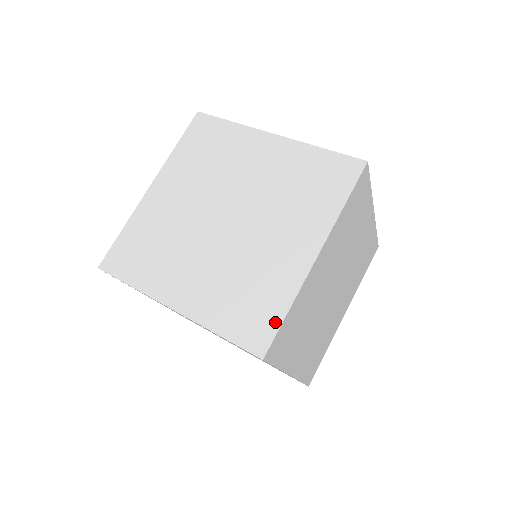
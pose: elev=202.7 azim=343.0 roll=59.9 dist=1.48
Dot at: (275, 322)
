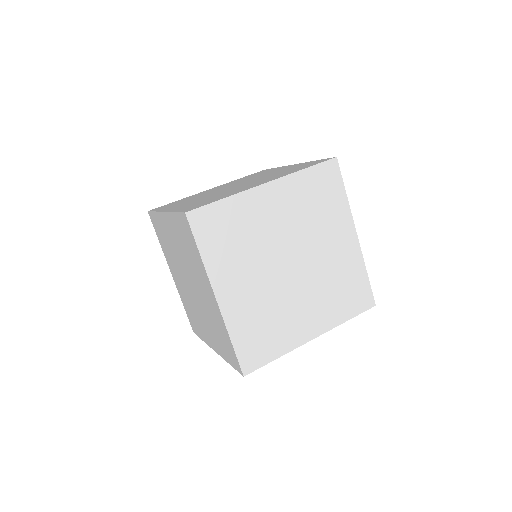
Dot at: (367, 285)
